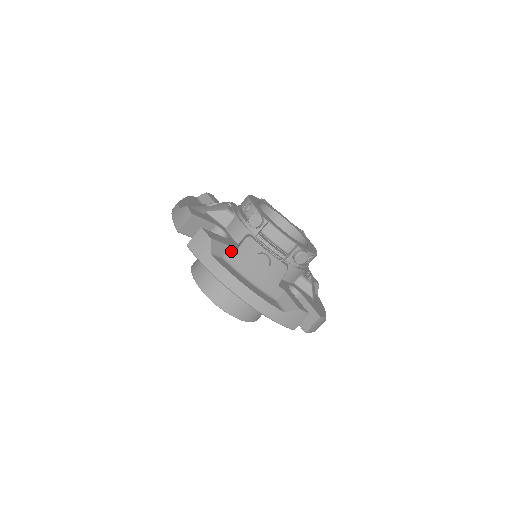
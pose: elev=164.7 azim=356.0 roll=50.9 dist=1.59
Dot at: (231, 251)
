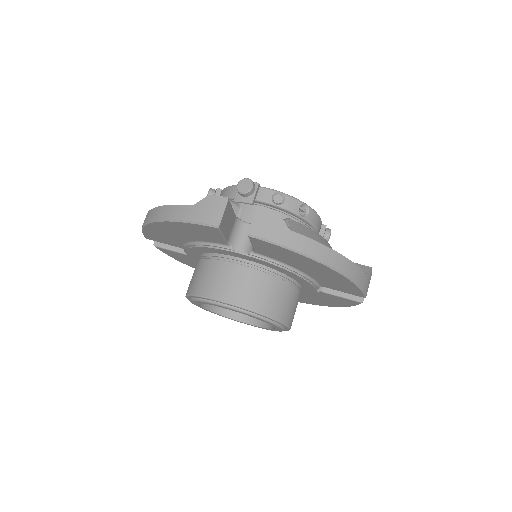
Dot at: occluded
